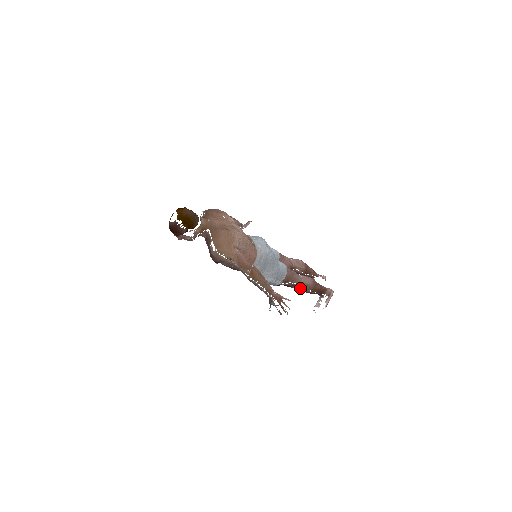
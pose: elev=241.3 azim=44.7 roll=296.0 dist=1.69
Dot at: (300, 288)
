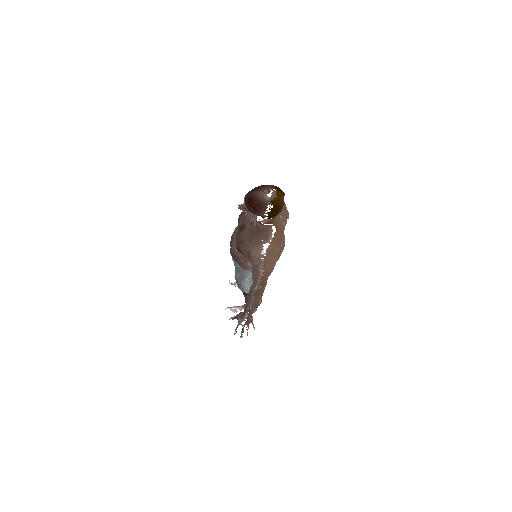
Dot at: occluded
